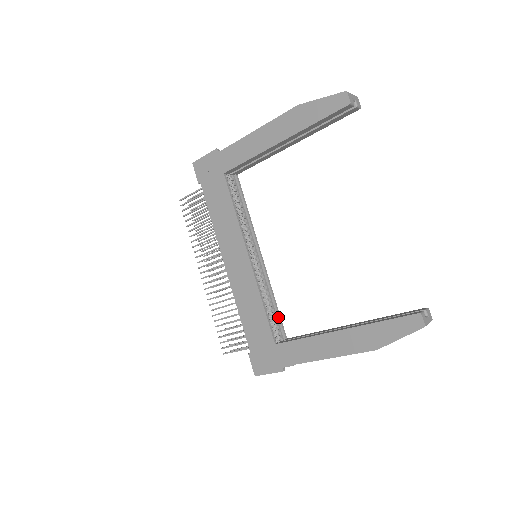
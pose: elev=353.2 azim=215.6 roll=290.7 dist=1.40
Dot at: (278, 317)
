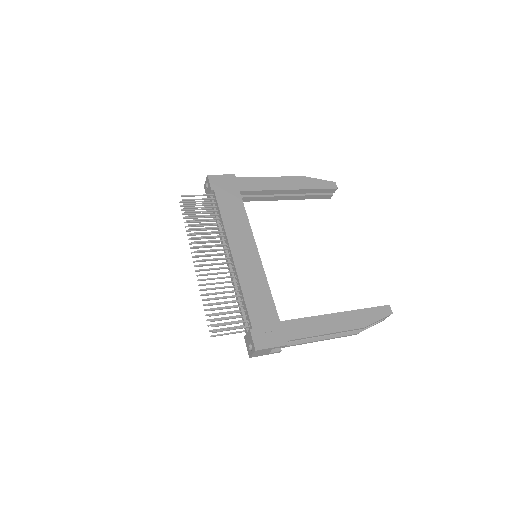
Dot at: occluded
